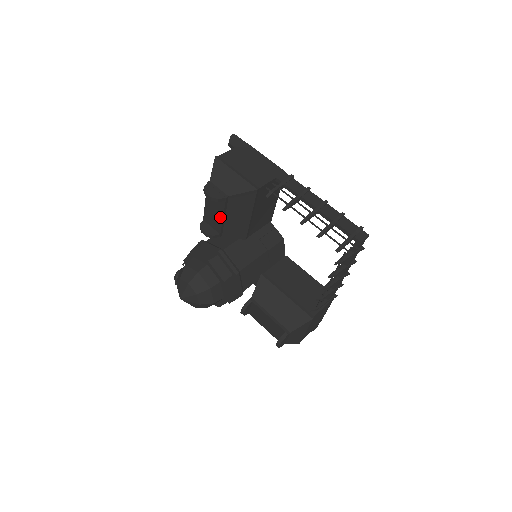
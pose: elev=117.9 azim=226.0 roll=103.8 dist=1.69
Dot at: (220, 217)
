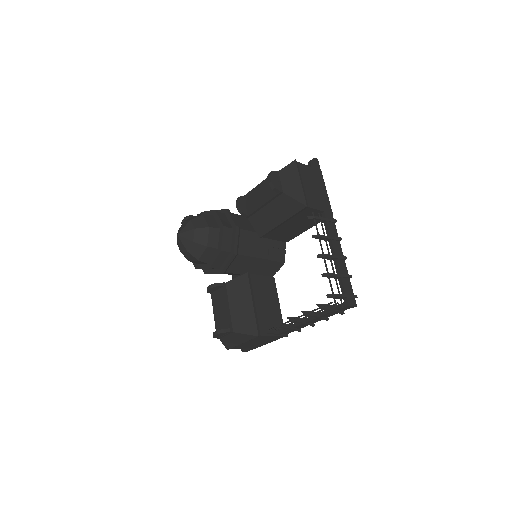
Dot at: (261, 203)
